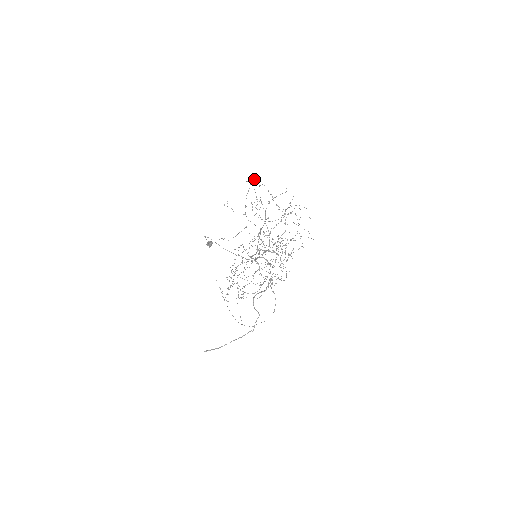
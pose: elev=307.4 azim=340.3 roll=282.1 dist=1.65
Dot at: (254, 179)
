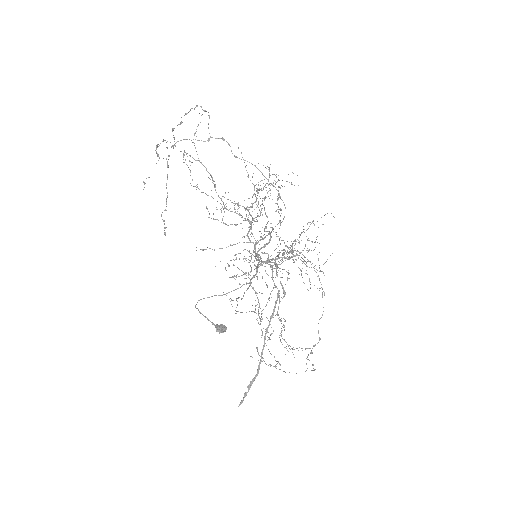
Dot at: occluded
